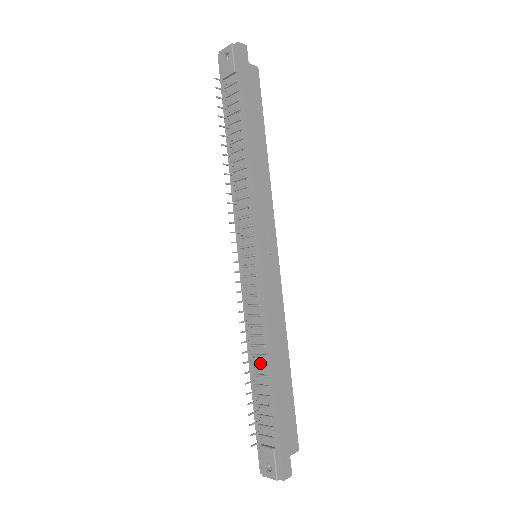
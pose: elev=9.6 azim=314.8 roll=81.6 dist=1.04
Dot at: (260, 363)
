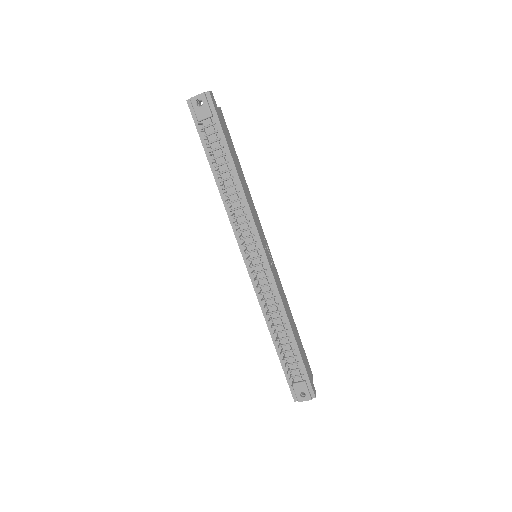
Dot at: (281, 330)
